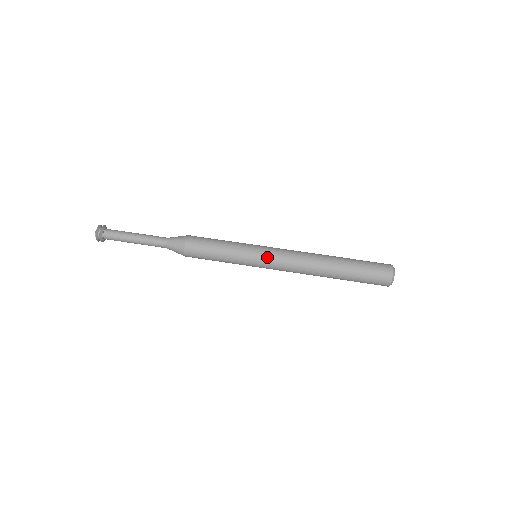
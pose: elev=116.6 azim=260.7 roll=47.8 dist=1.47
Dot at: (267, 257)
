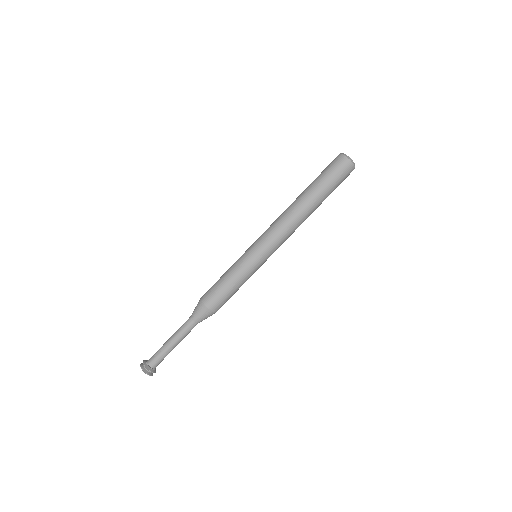
Dot at: (267, 251)
